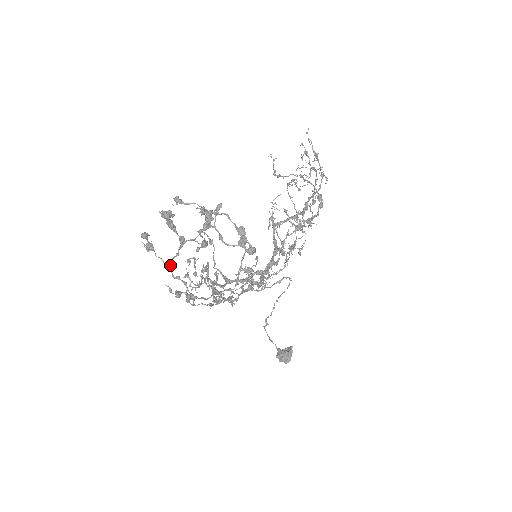
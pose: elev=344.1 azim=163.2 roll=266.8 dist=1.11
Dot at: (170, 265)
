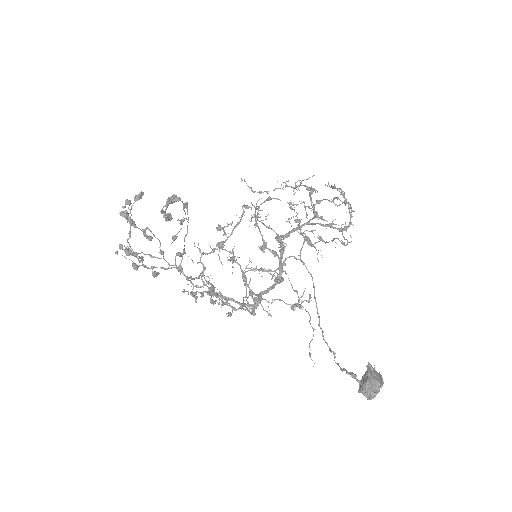
Dot at: (132, 250)
